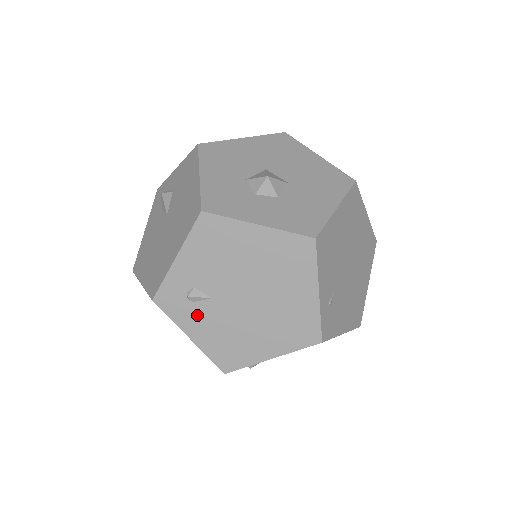
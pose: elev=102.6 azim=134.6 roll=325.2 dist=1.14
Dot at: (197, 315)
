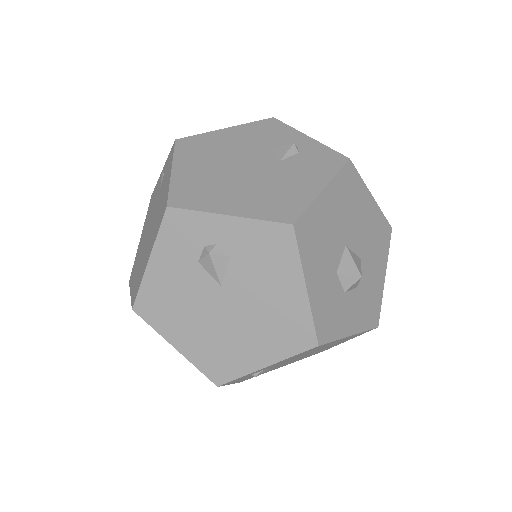
Dot at: (249, 376)
